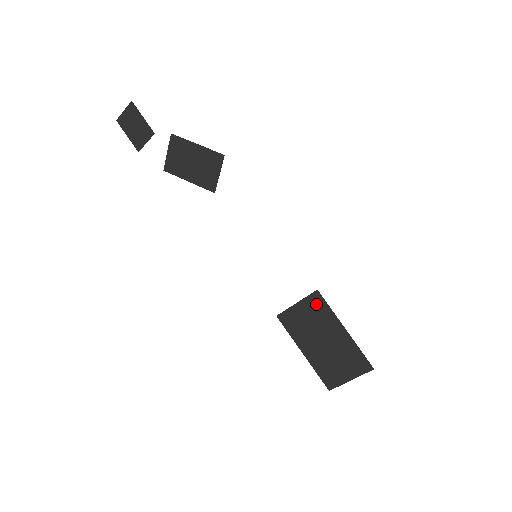
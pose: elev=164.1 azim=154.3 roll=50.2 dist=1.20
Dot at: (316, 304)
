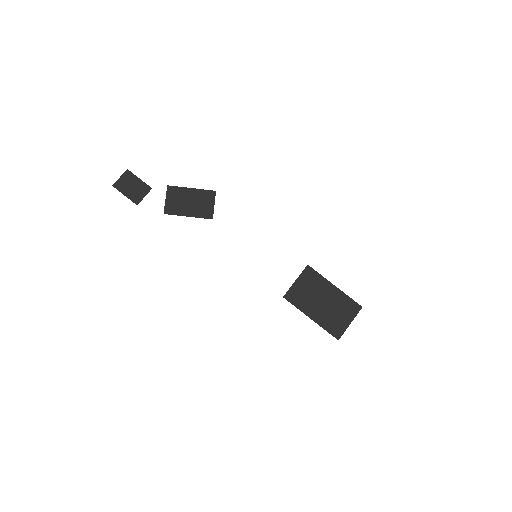
Dot at: (310, 276)
